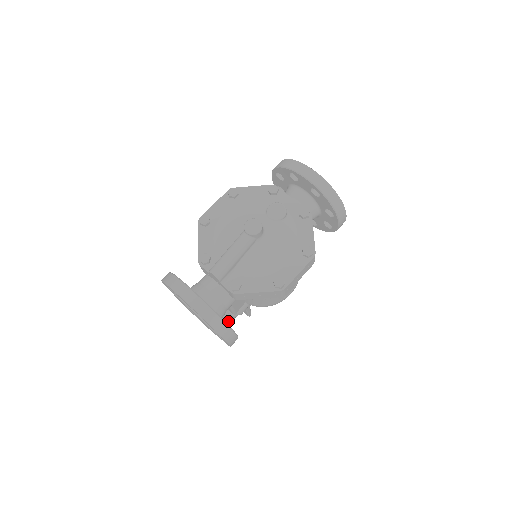
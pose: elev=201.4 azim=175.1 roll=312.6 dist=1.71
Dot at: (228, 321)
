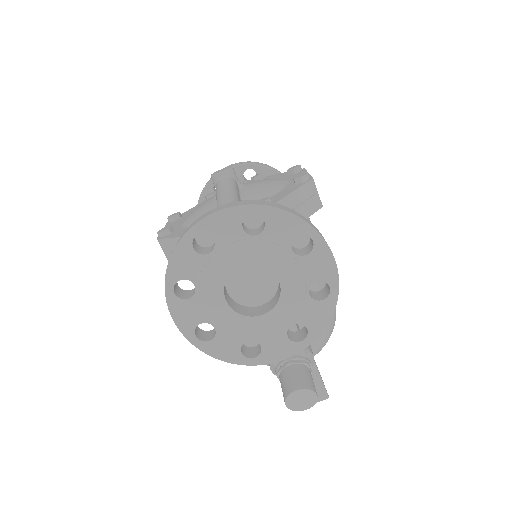
Dot at: (308, 372)
